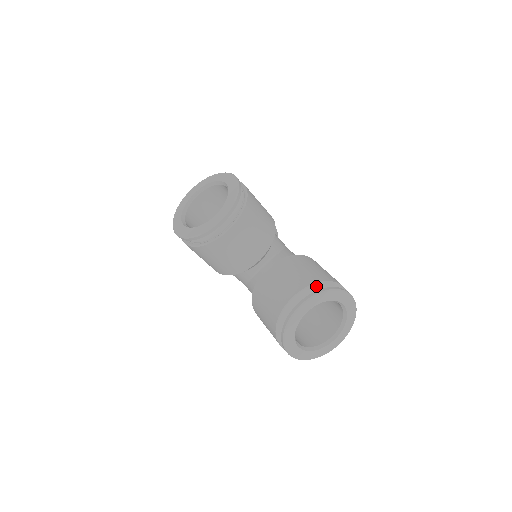
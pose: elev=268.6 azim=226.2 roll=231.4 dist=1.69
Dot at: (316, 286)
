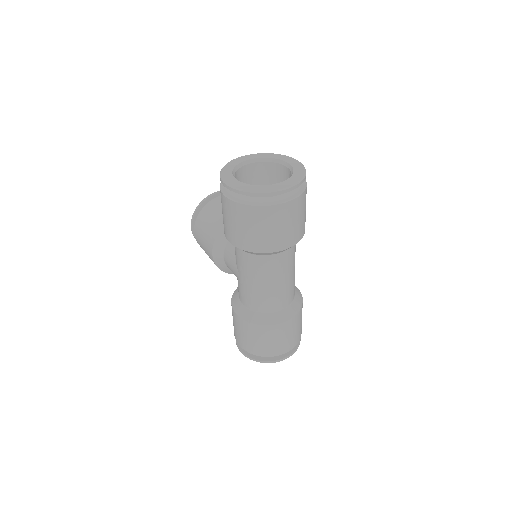
Dot at: occluded
